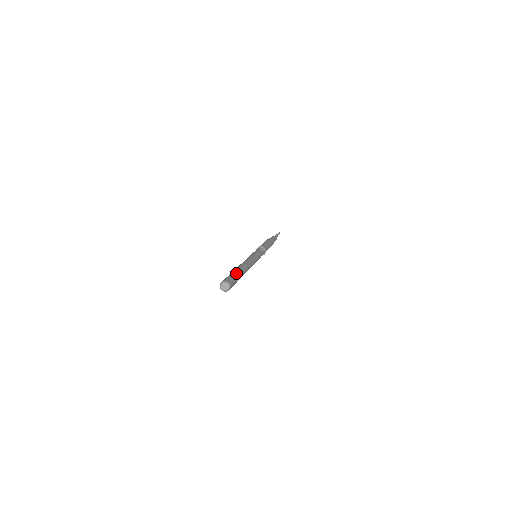
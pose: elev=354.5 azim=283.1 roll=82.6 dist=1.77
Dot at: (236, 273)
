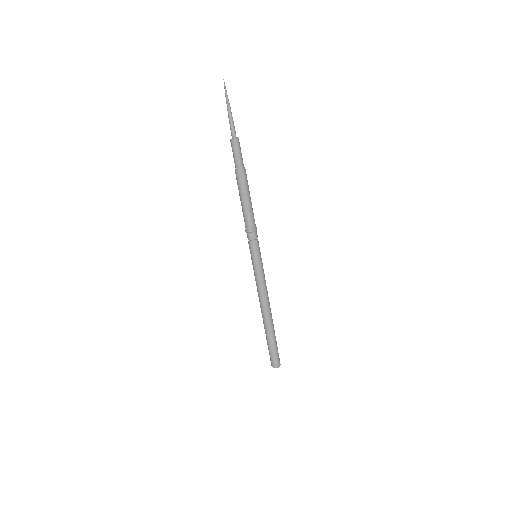
Dot at: (275, 342)
